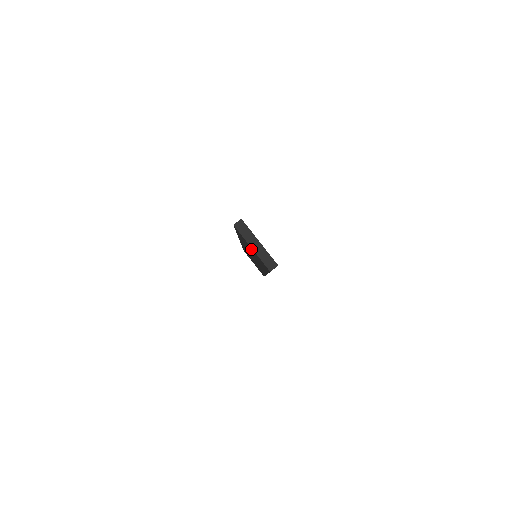
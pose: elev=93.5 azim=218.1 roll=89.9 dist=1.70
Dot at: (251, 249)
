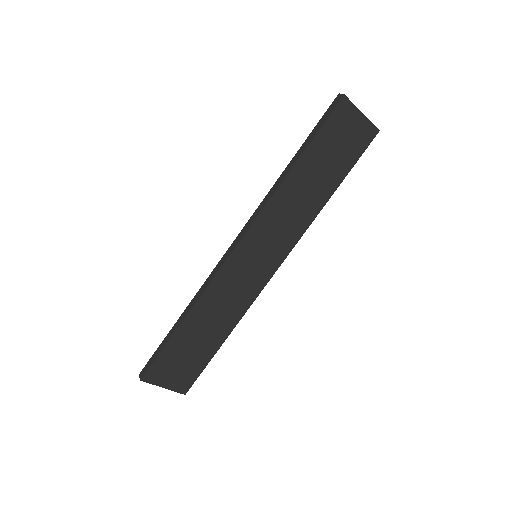
Dot at: occluded
